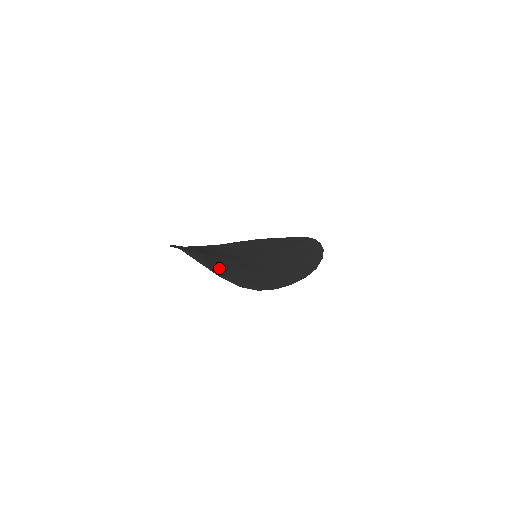
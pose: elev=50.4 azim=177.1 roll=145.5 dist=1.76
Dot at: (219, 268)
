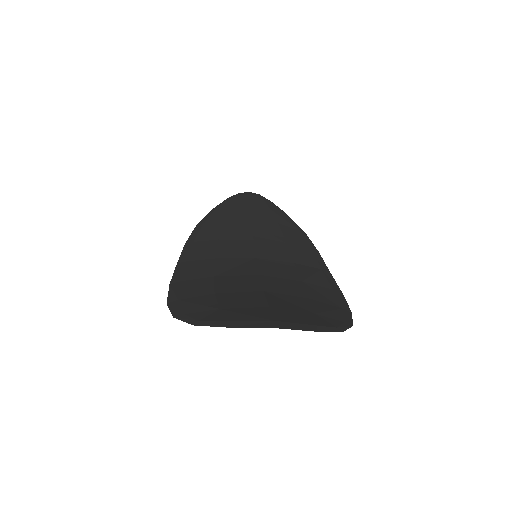
Dot at: (318, 317)
